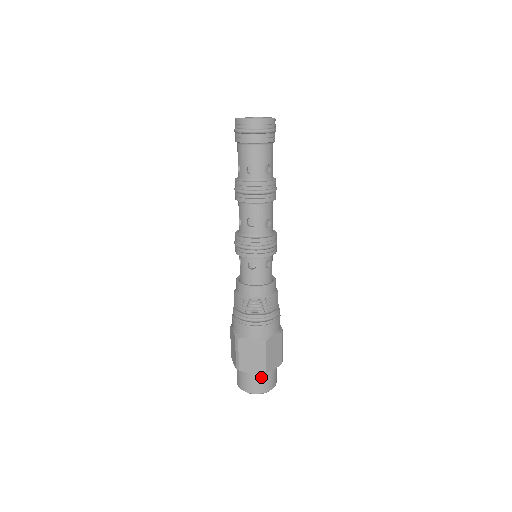
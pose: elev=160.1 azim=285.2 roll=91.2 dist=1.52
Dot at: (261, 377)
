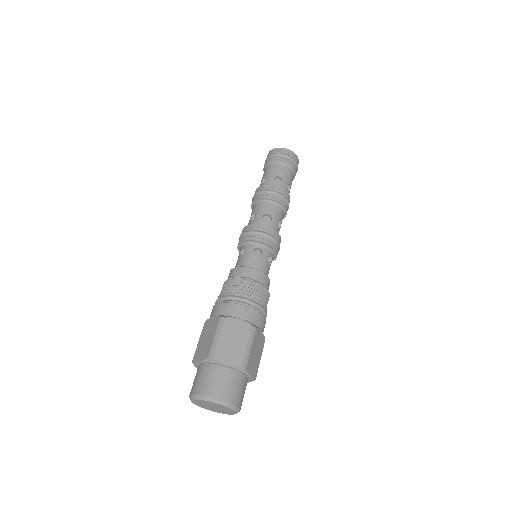
Dot at: (209, 371)
